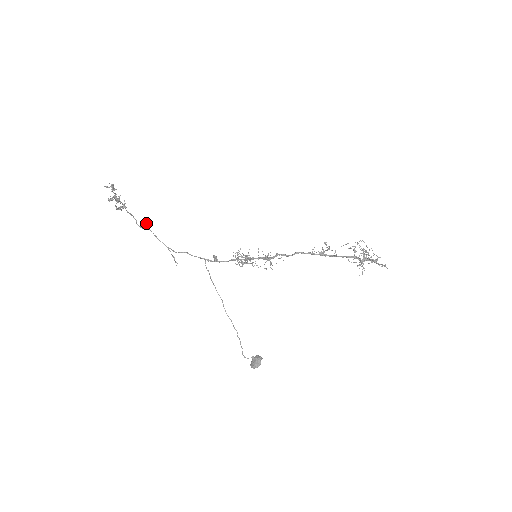
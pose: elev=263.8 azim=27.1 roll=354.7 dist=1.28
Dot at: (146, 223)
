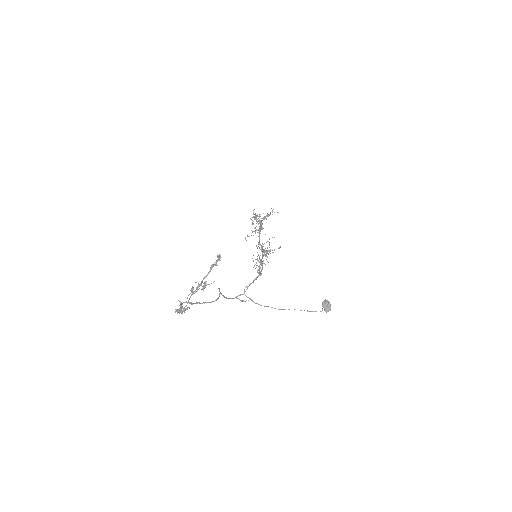
Dot at: occluded
